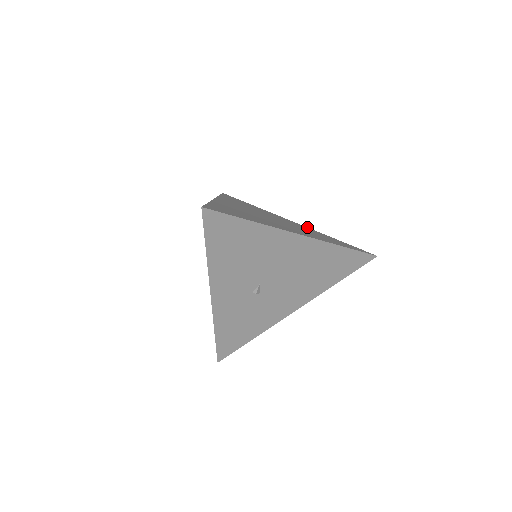
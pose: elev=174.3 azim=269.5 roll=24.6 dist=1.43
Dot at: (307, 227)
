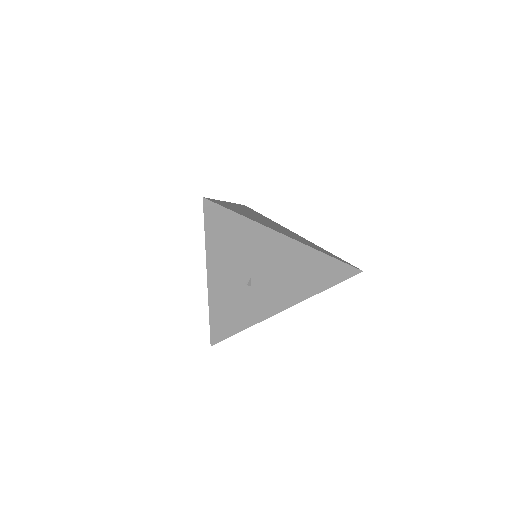
Dot at: occluded
